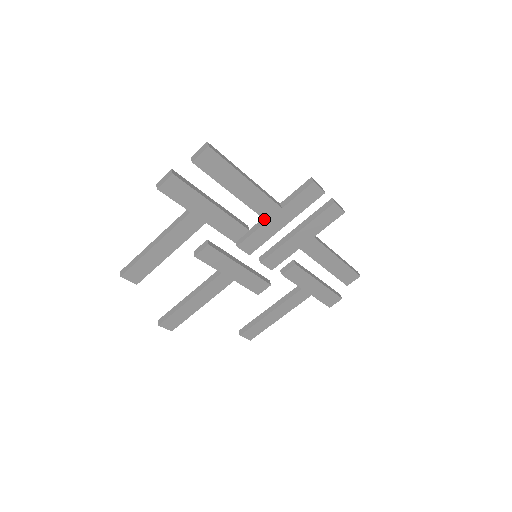
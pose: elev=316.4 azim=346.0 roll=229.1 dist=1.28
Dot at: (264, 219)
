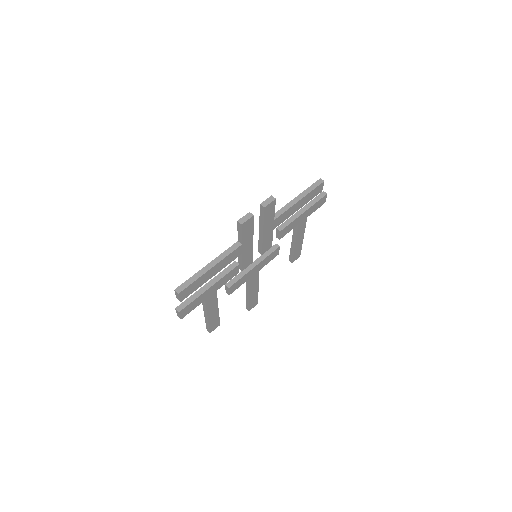
Dot at: (239, 255)
